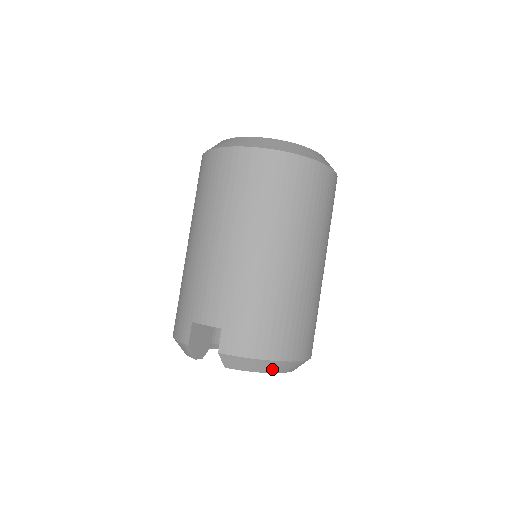
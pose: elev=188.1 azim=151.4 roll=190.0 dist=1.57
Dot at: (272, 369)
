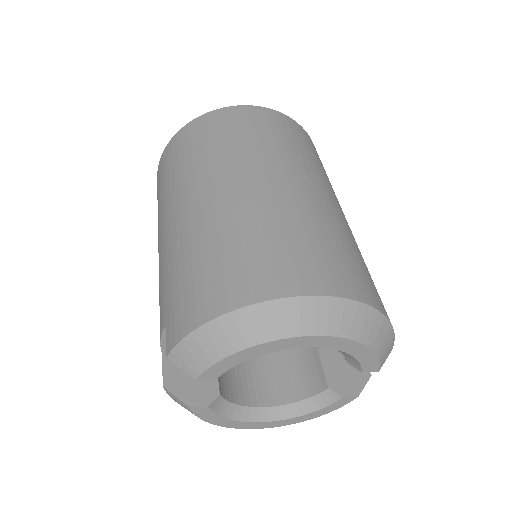
Dot at: (249, 334)
